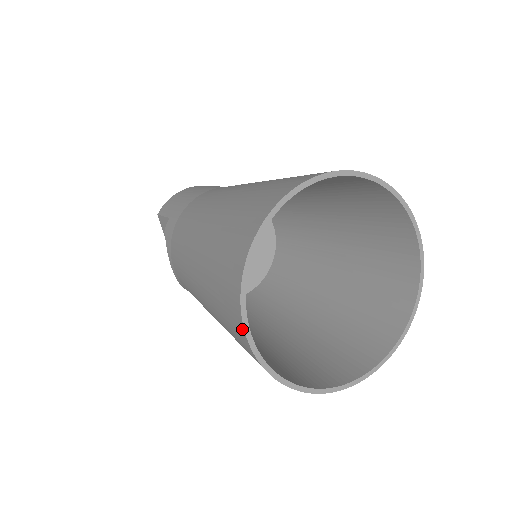
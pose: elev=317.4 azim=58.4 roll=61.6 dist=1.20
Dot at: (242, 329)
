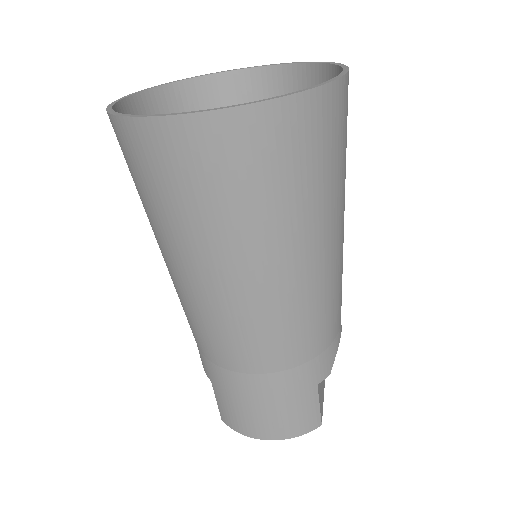
Dot at: occluded
